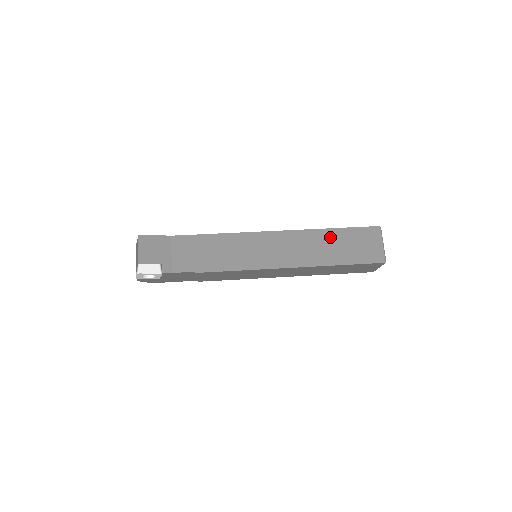
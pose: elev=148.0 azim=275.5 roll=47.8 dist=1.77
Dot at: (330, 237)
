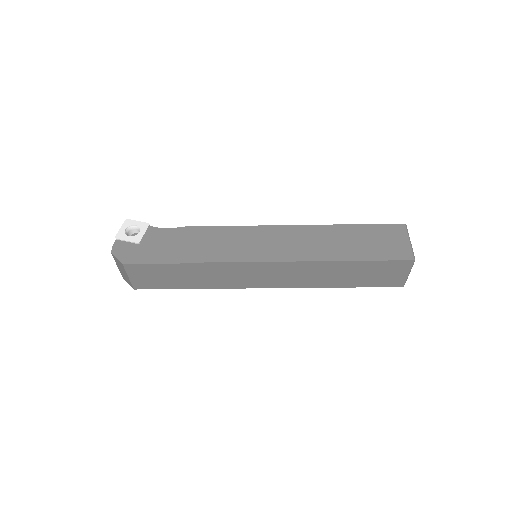
Dot at: occluded
